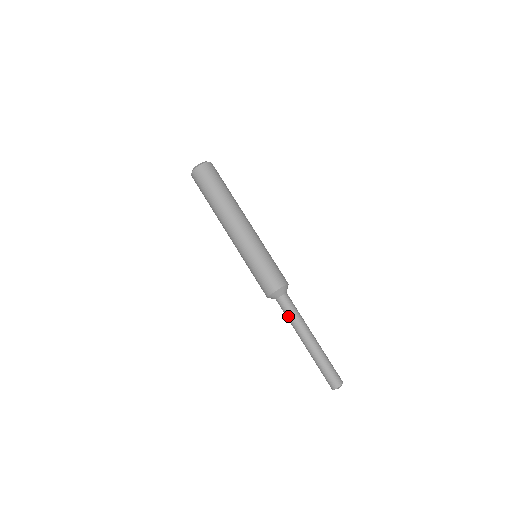
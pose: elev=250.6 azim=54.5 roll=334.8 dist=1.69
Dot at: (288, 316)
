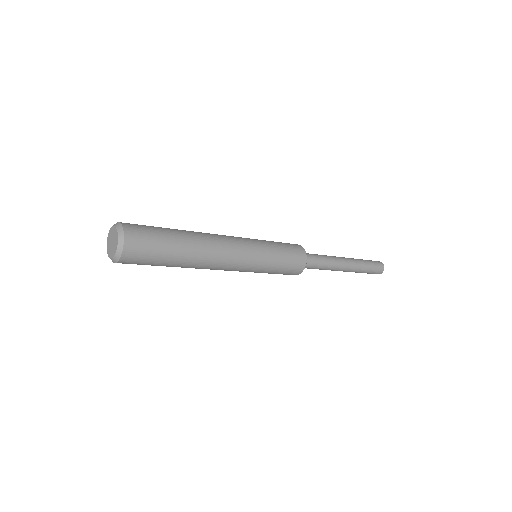
Dot at: (321, 269)
